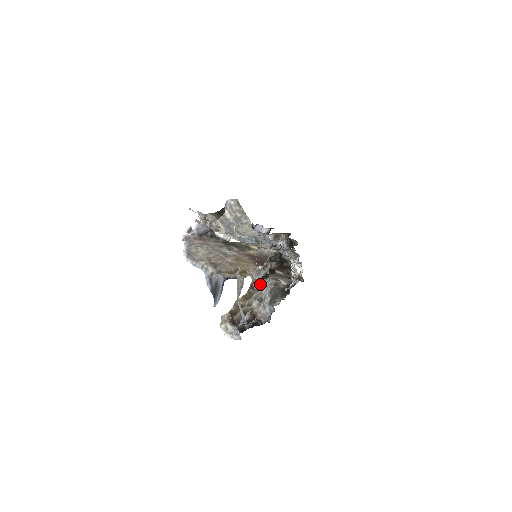
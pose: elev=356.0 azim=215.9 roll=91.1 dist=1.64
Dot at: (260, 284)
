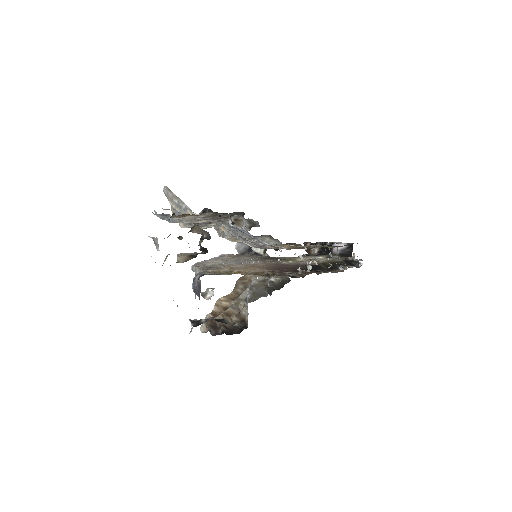
Dot at: occluded
